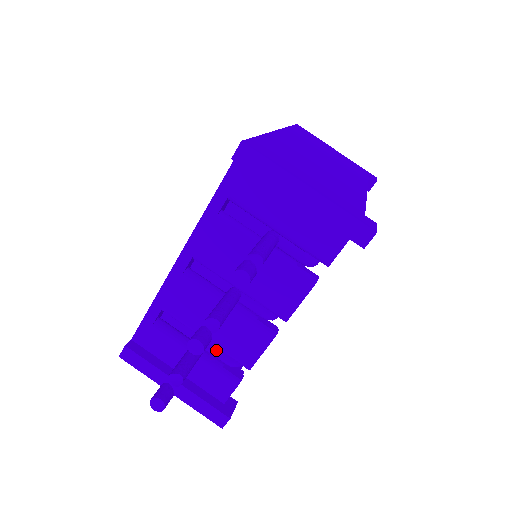
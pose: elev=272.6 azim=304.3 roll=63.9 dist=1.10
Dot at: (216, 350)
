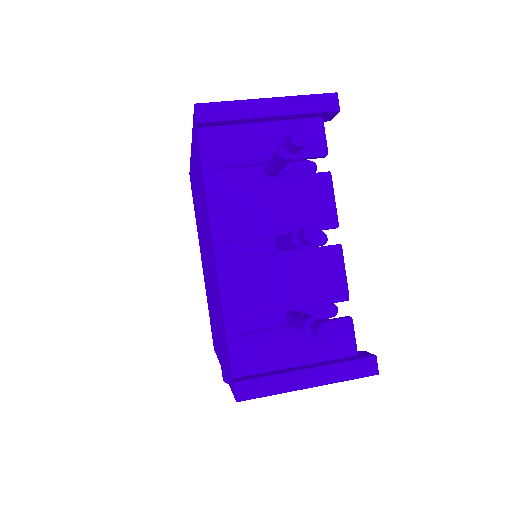
Dot at: (309, 312)
